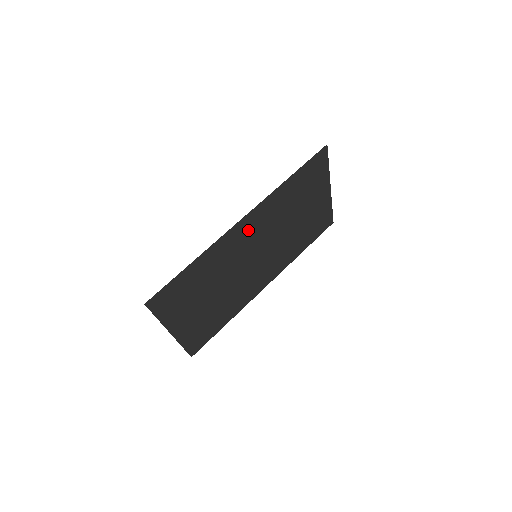
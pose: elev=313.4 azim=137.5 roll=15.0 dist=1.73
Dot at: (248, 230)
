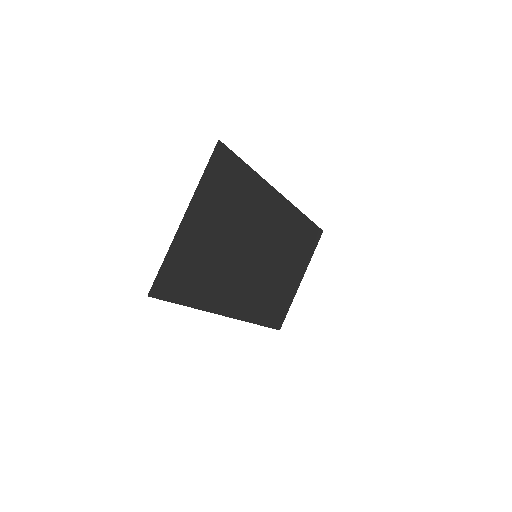
Dot at: (274, 215)
